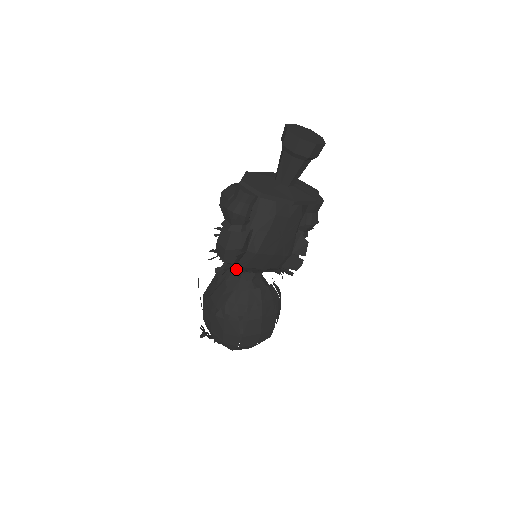
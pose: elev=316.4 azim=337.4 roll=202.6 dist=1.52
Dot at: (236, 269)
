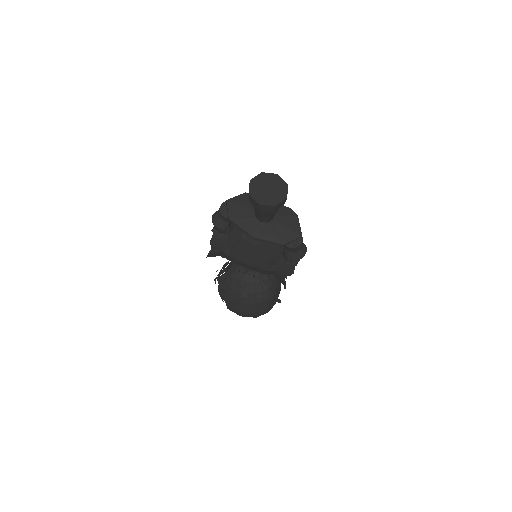
Dot at: occluded
